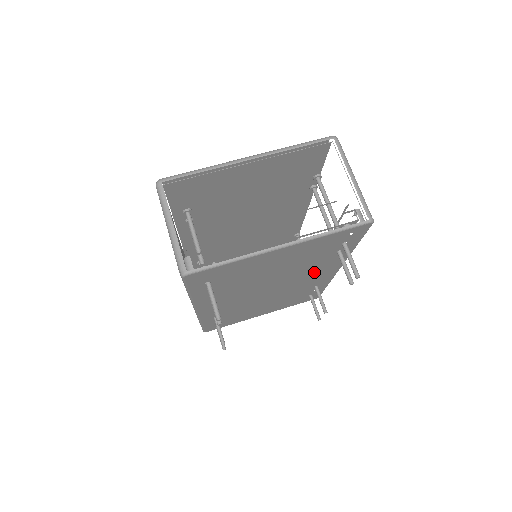
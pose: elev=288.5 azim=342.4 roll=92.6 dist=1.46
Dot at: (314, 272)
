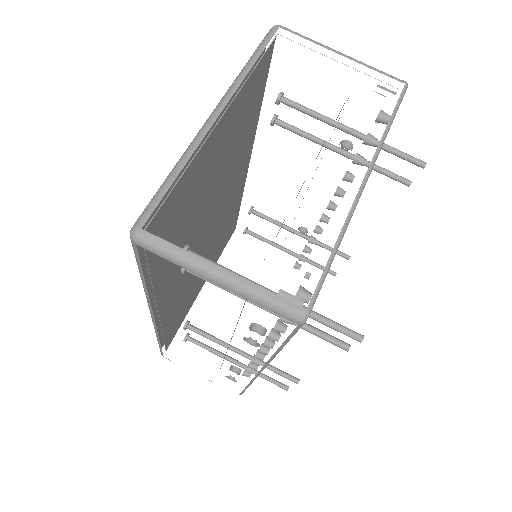
Dot at: occluded
